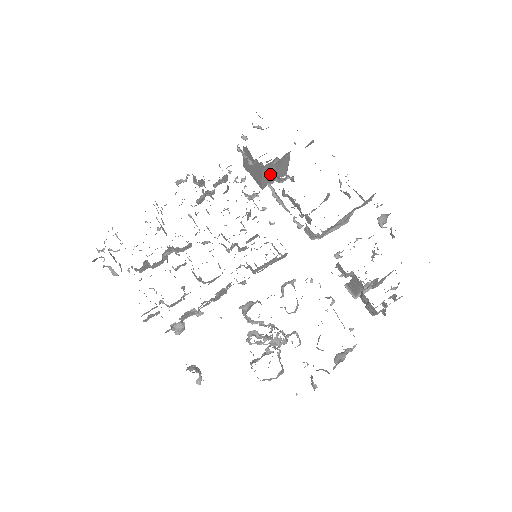
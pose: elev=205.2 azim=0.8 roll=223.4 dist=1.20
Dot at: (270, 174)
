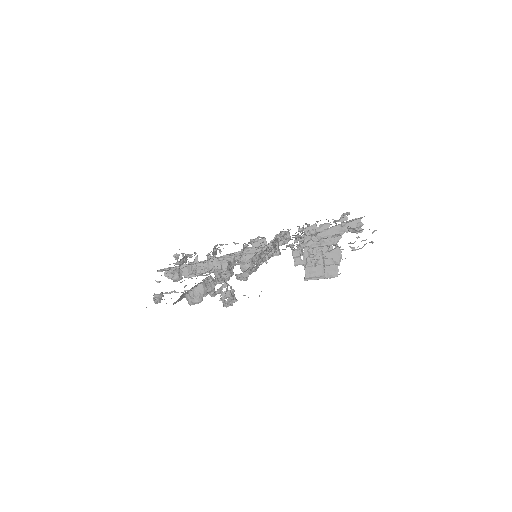
Dot at: occluded
